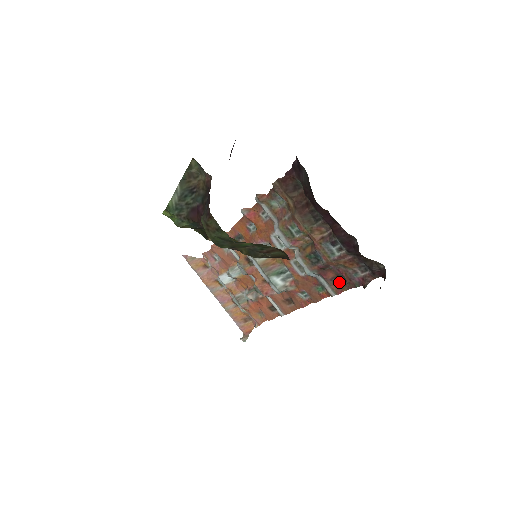
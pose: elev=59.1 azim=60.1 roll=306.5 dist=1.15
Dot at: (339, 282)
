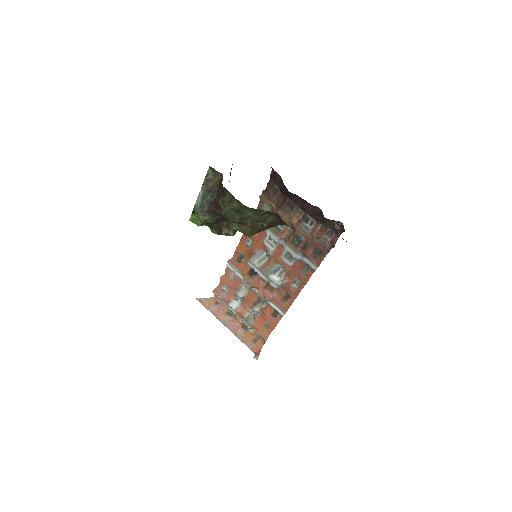
Dot at: (317, 255)
